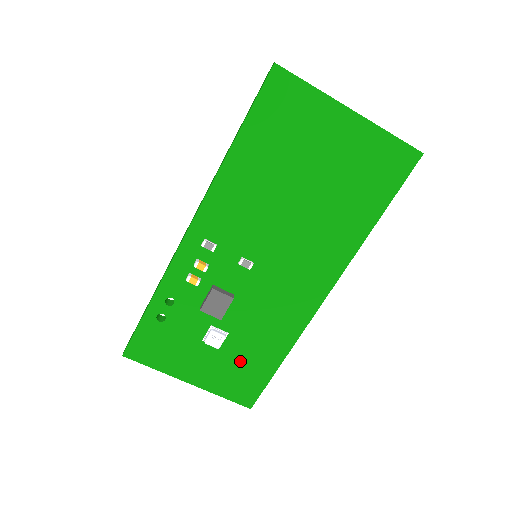
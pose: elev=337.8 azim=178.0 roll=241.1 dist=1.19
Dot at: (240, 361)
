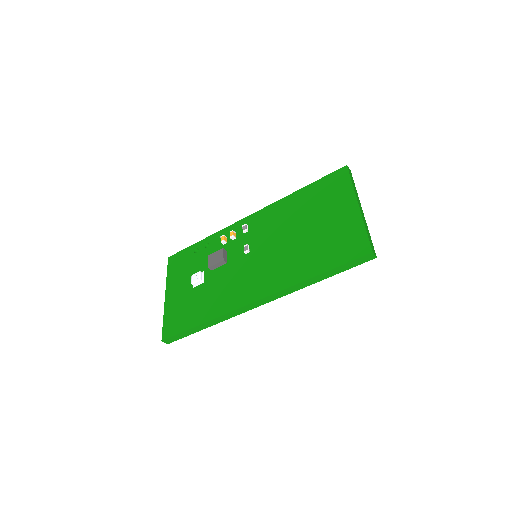
Dot at: (190, 304)
